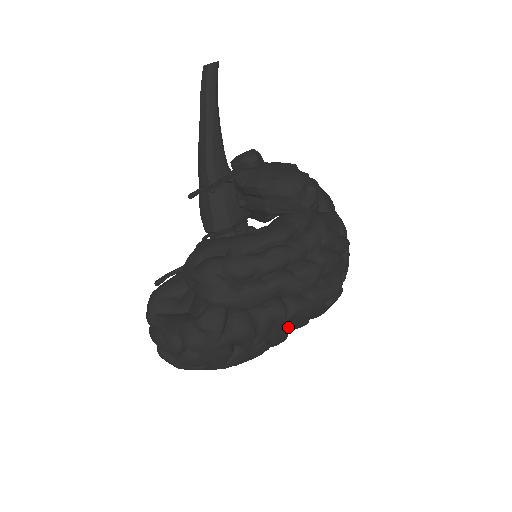
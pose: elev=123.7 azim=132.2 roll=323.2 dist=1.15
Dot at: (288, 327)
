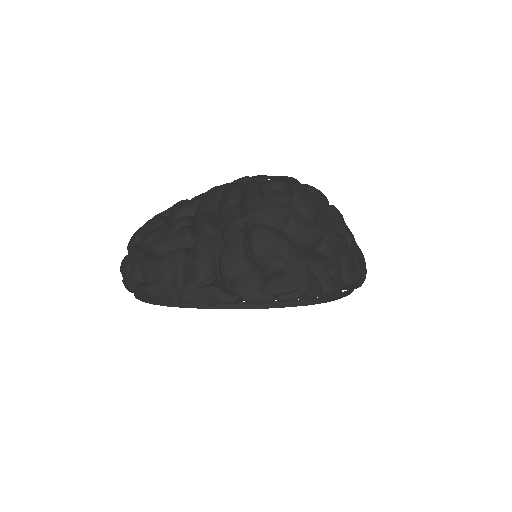
Dot at: (217, 212)
